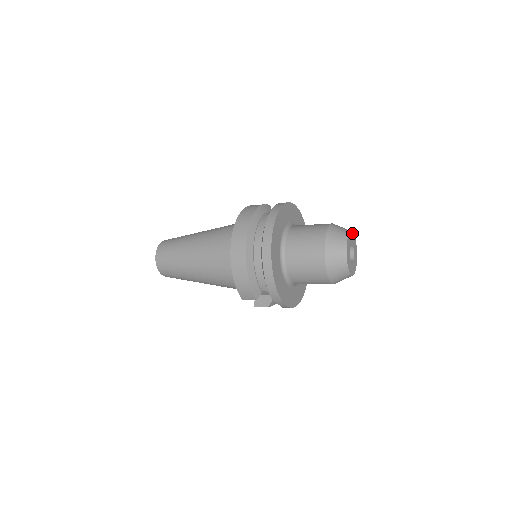
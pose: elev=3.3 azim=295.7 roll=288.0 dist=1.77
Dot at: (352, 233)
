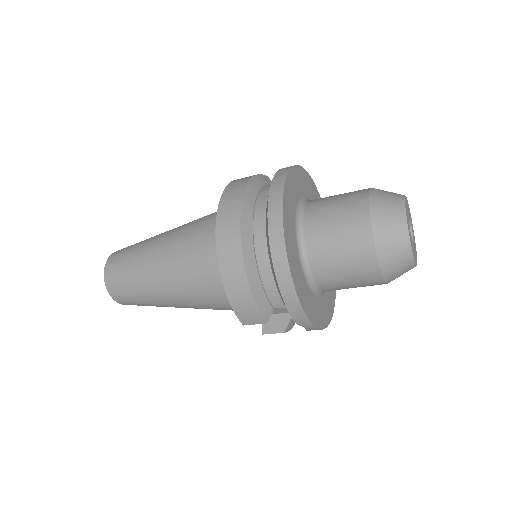
Dot at: (406, 199)
